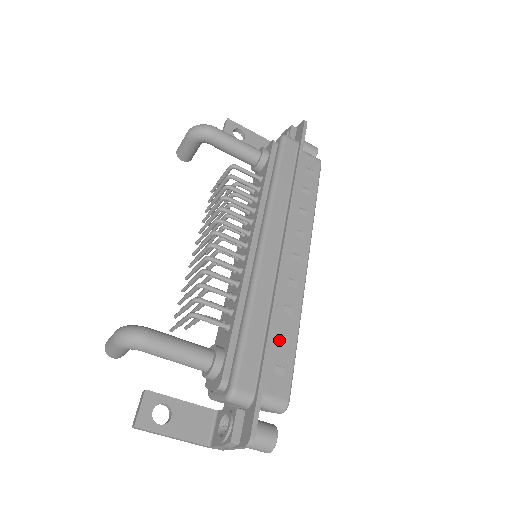
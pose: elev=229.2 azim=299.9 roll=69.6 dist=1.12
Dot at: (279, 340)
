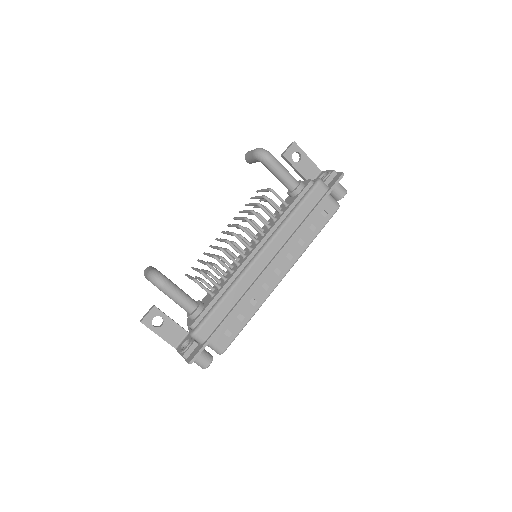
Dot at: (238, 316)
